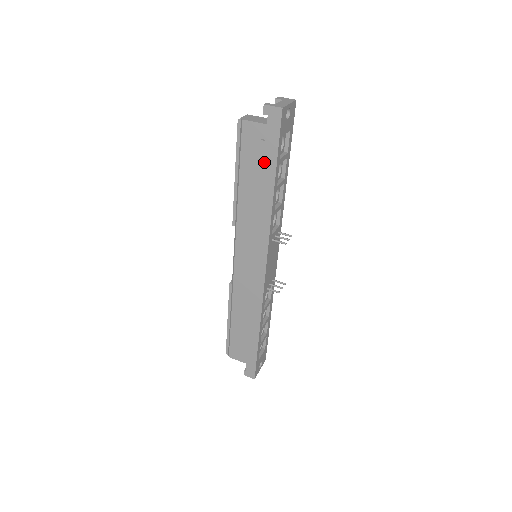
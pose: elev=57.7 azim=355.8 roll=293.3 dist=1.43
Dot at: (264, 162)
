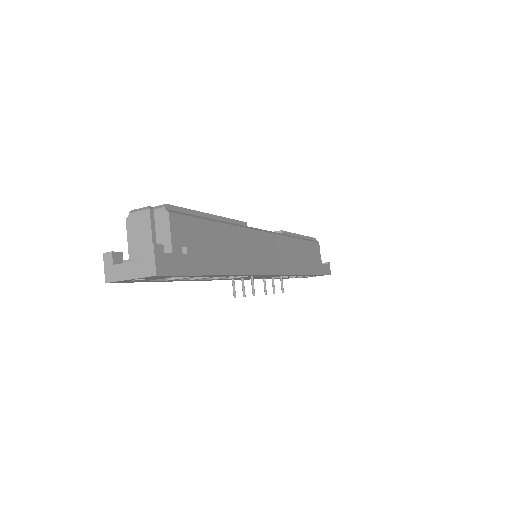
Dot at: occluded
